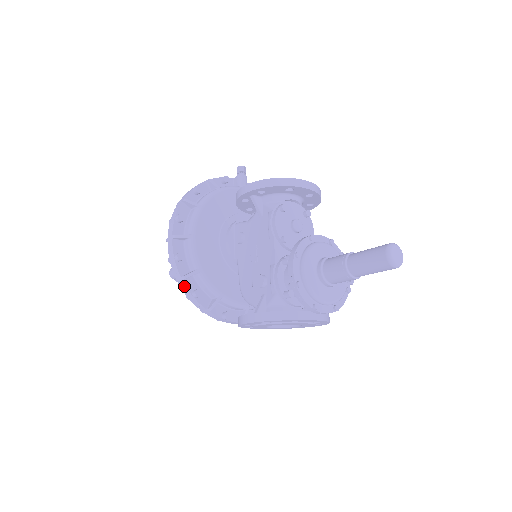
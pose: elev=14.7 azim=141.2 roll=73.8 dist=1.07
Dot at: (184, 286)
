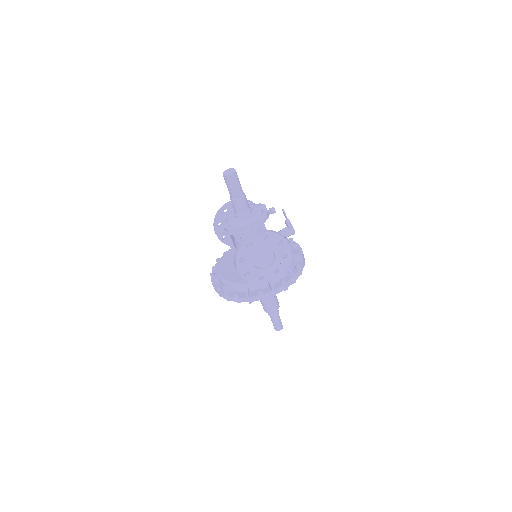
Dot at: (229, 297)
